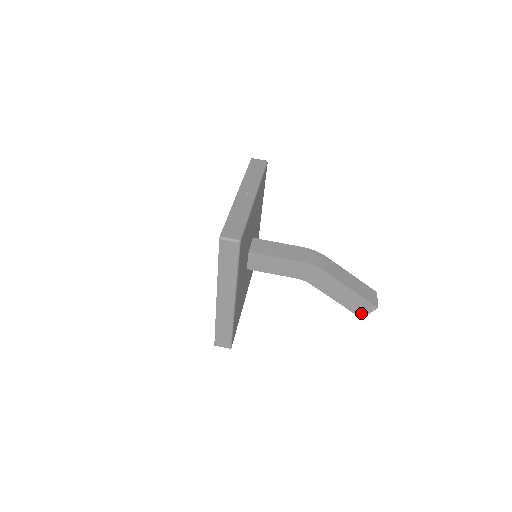
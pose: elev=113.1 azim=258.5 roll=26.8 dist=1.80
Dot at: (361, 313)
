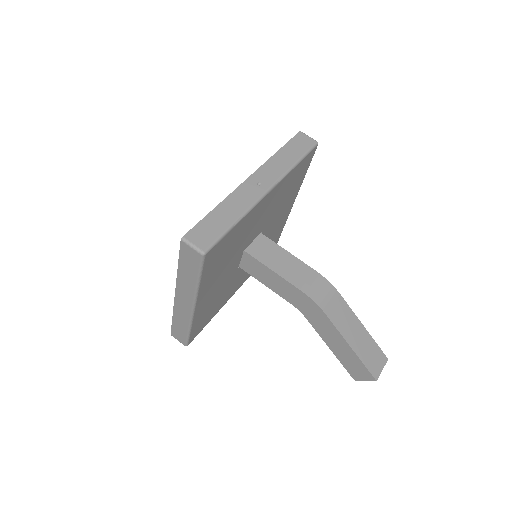
Dot at: (355, 375)
